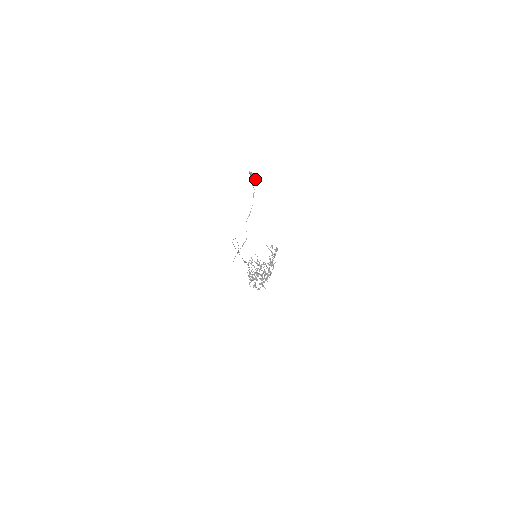
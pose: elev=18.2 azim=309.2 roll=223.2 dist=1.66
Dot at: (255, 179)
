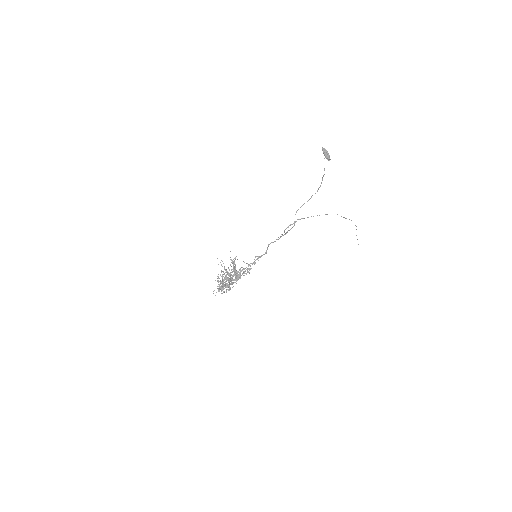
Dot at: (327, 159)
